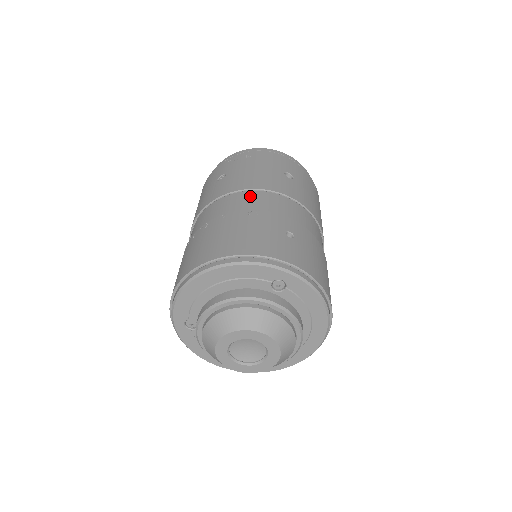
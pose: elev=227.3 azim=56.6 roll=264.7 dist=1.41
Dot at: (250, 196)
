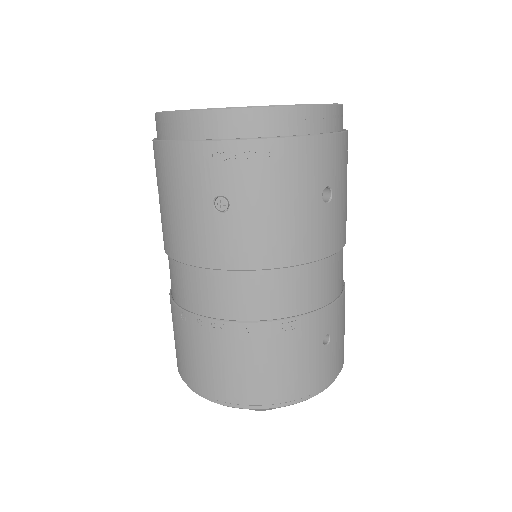
Dot at: (279, 282)
